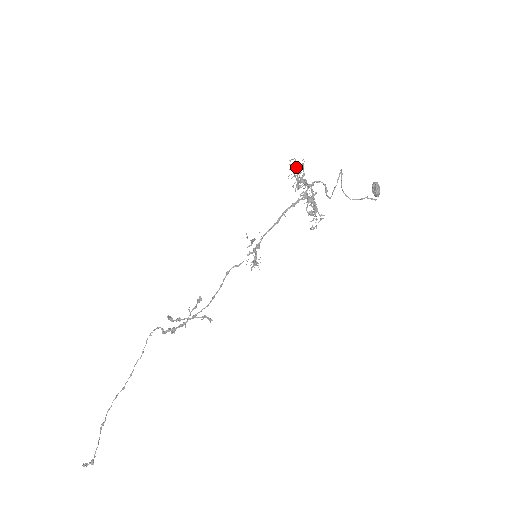
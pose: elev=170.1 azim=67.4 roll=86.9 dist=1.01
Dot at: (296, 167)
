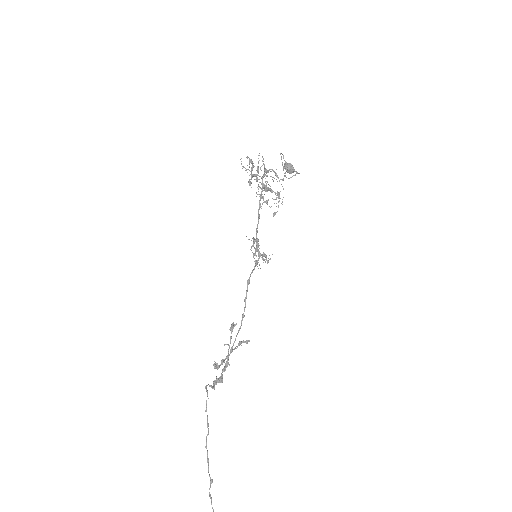
Dot at: occluded
